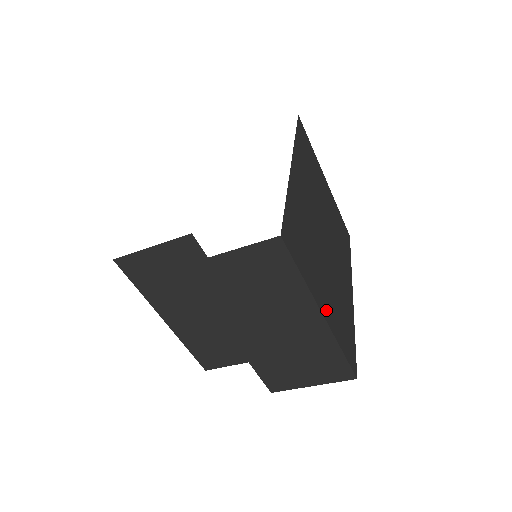
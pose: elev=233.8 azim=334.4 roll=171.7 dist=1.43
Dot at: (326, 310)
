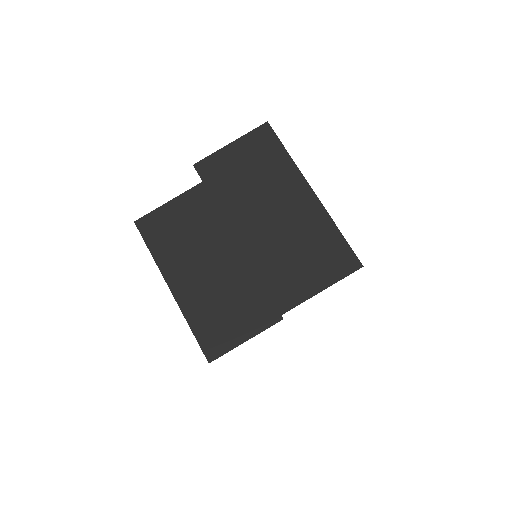
Dot at: occluded
